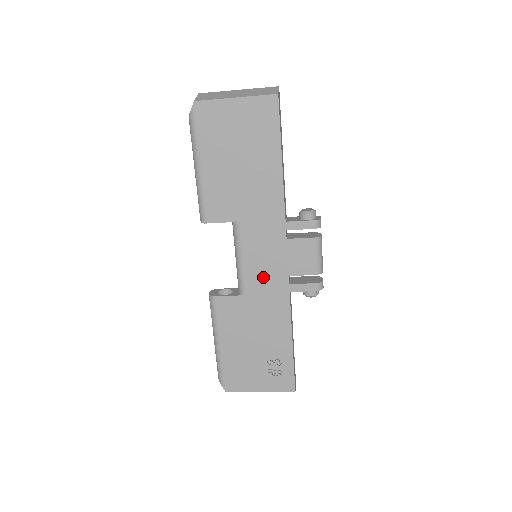
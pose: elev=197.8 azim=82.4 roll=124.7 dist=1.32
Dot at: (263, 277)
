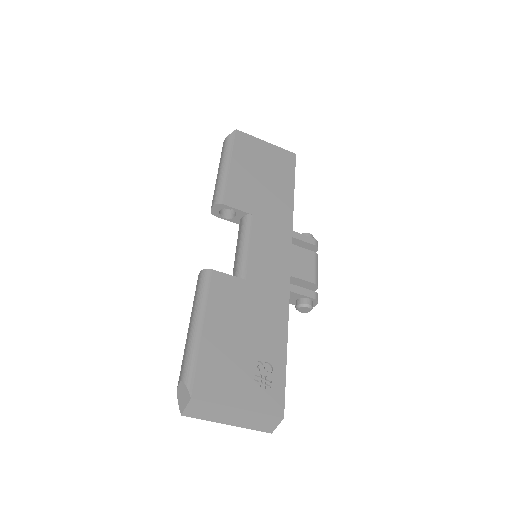
Dot at: (266, 268)
